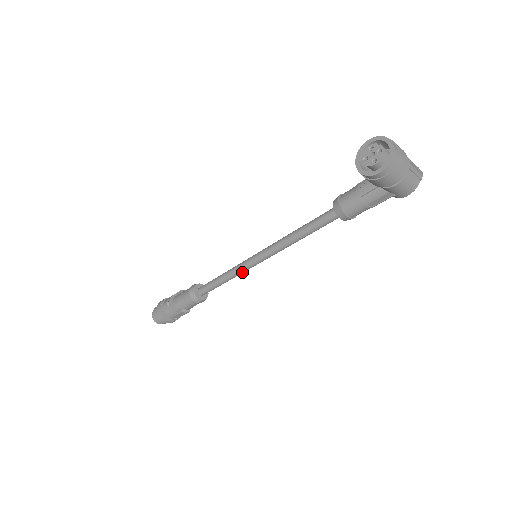
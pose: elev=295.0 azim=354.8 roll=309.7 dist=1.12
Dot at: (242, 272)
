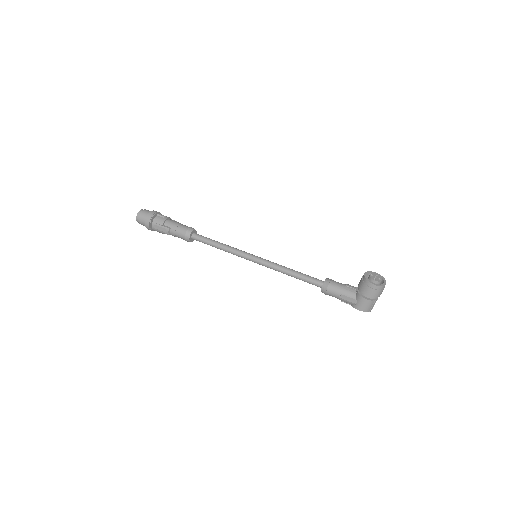
Dot at: (236, 254)
